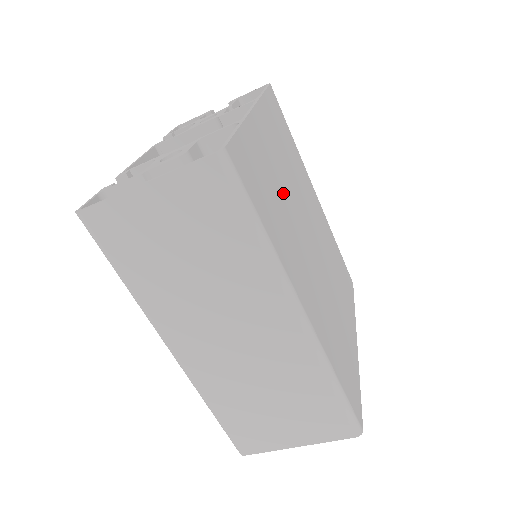
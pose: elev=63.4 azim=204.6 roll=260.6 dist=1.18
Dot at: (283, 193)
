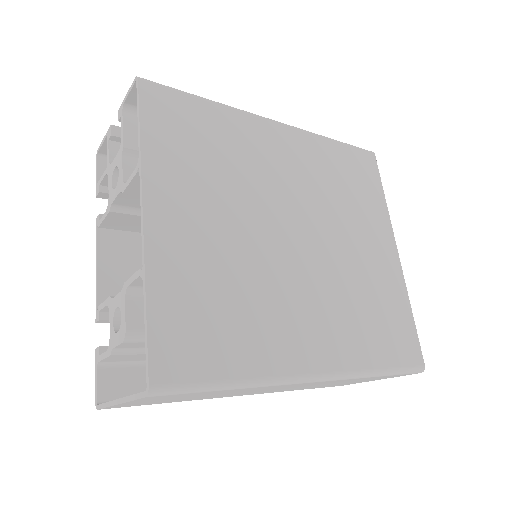
Dot at: (235, 261)
